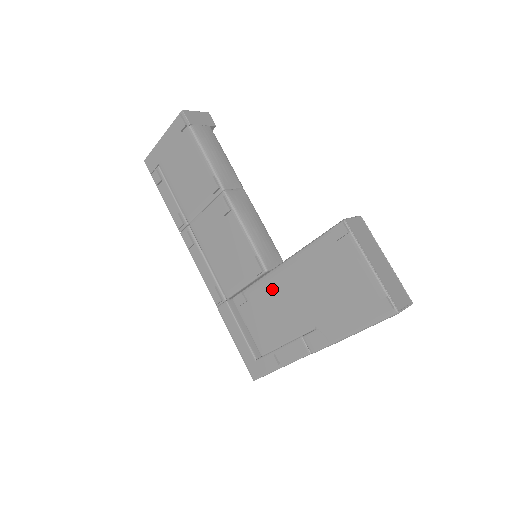
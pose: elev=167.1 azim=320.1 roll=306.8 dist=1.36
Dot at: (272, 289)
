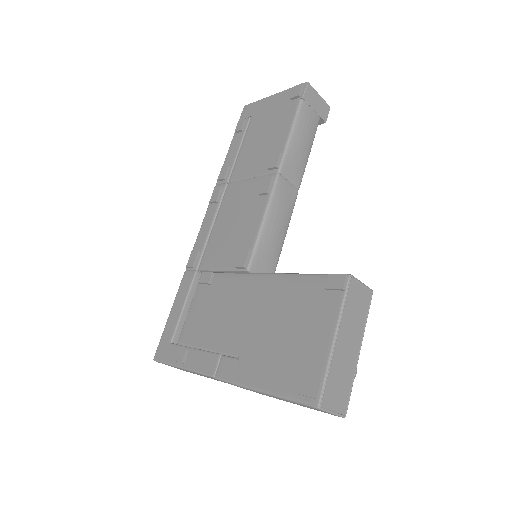
Dot at: (237, 290)
